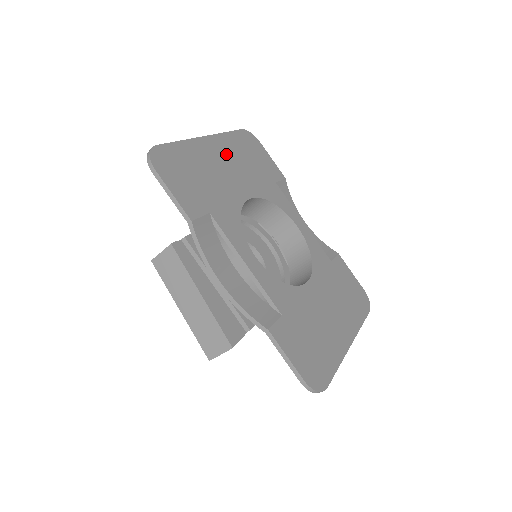
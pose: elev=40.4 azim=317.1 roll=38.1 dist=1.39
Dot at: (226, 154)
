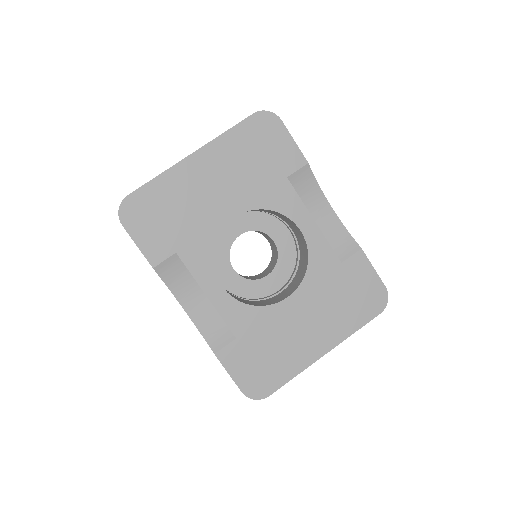
Dot at: (217, 166)
